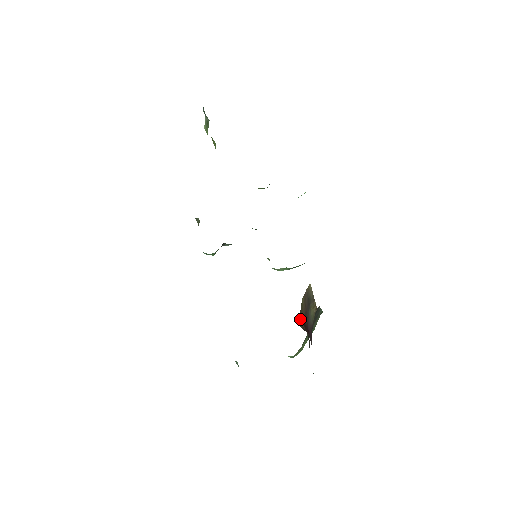
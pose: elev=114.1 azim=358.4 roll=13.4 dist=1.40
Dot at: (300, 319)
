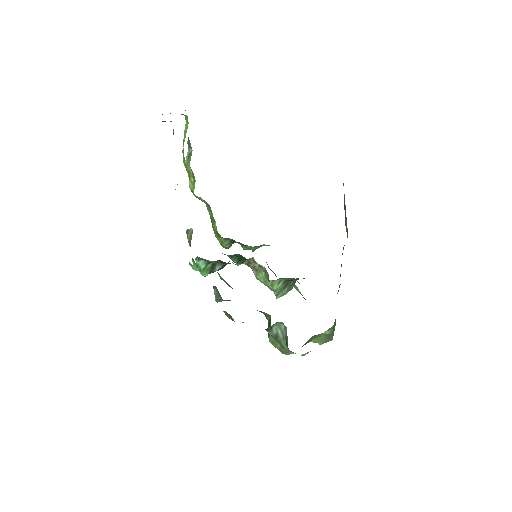
Dot at: occluded
